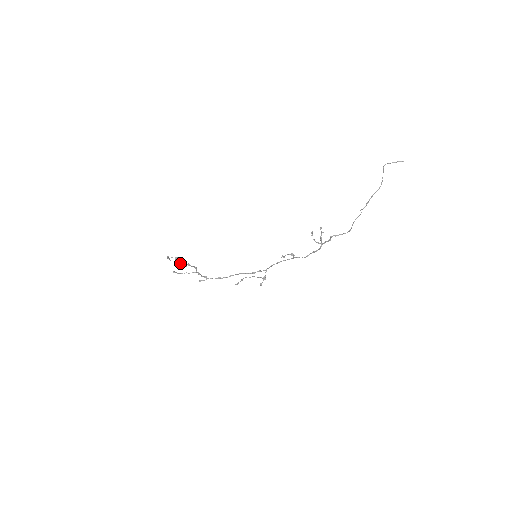
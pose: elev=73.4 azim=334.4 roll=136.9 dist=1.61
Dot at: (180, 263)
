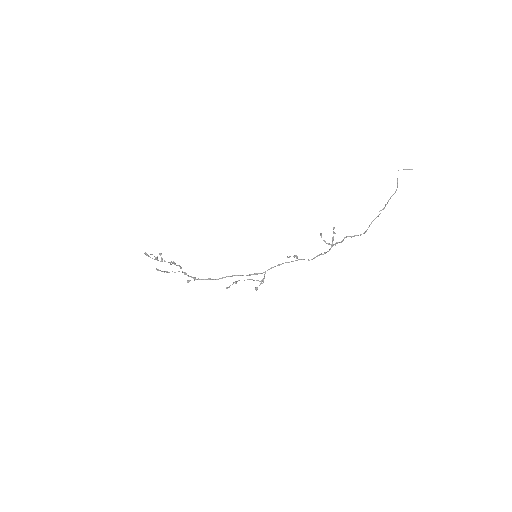
Dot at: occluded
